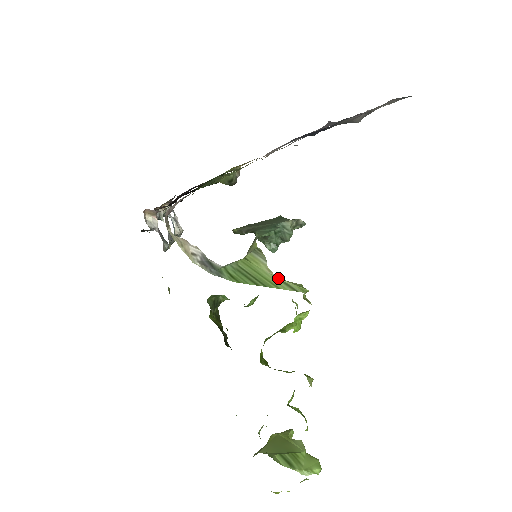
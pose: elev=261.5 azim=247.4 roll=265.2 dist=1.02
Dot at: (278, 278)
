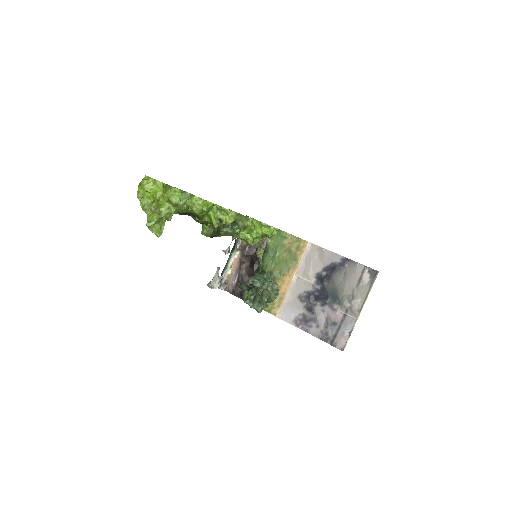
Dot at: occluded
